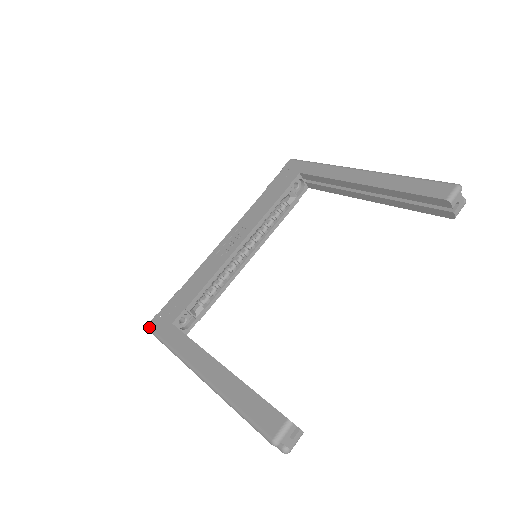
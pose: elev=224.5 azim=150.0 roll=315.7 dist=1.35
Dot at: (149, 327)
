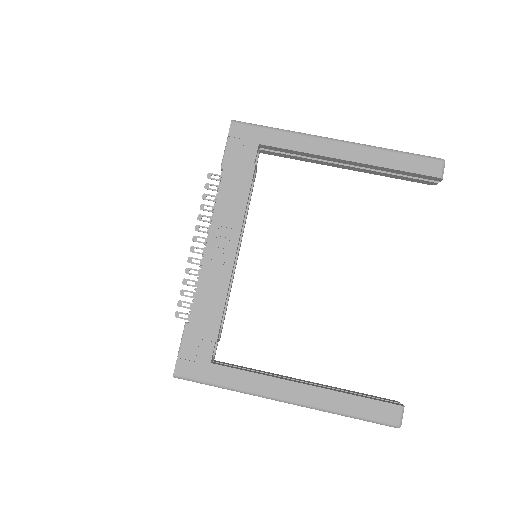
Dot at: (179, 376)
